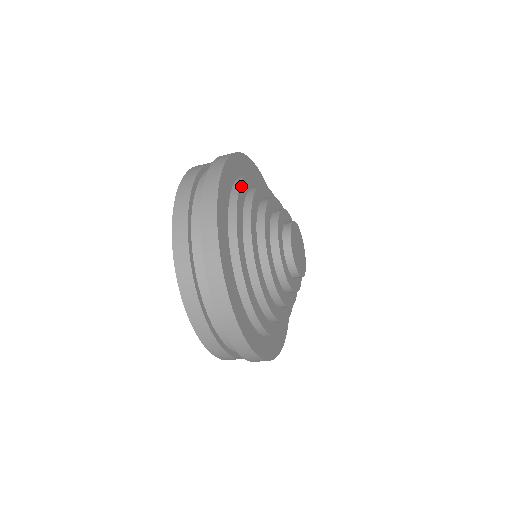
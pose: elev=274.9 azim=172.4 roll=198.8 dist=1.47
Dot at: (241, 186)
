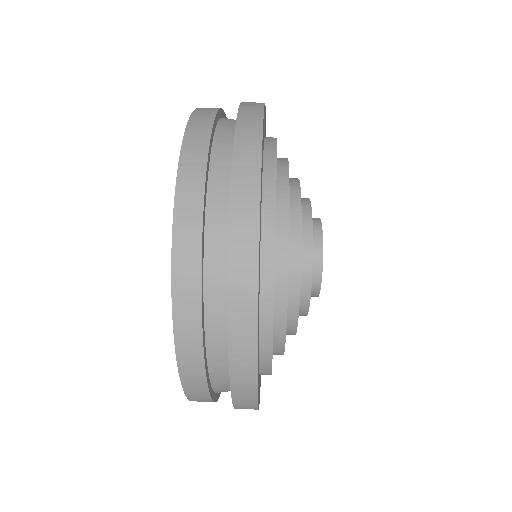
Dot at: occluded
